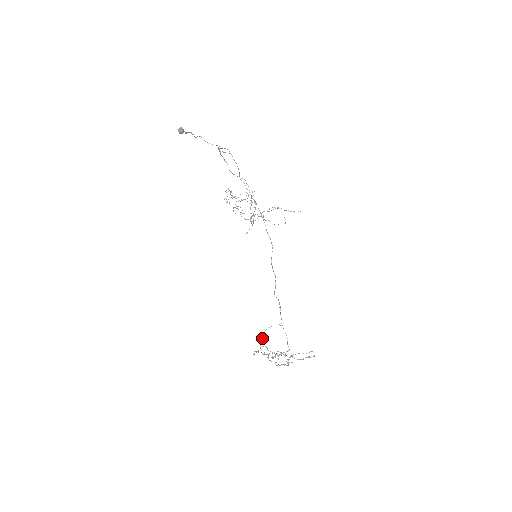
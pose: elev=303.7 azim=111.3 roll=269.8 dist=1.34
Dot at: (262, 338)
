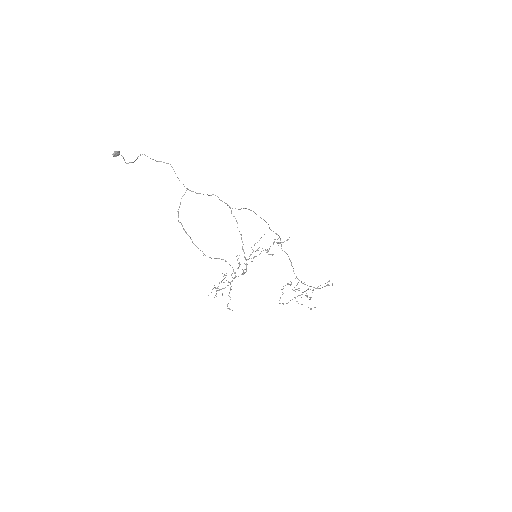
Dot at: (282, 289)
